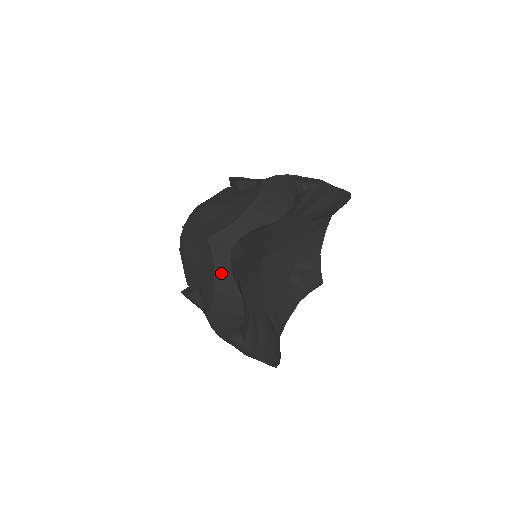
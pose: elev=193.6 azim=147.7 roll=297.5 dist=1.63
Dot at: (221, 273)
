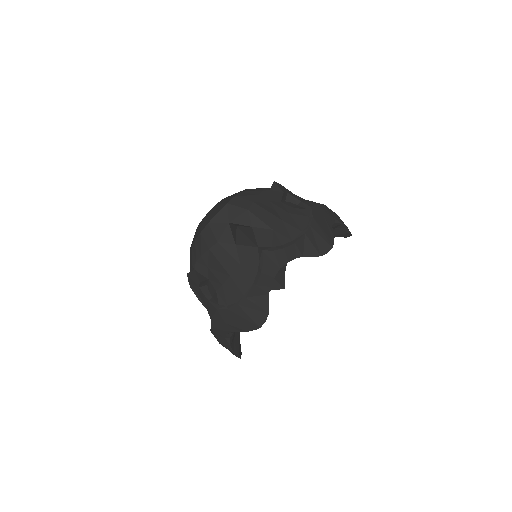
Dot at: (261, 286)
